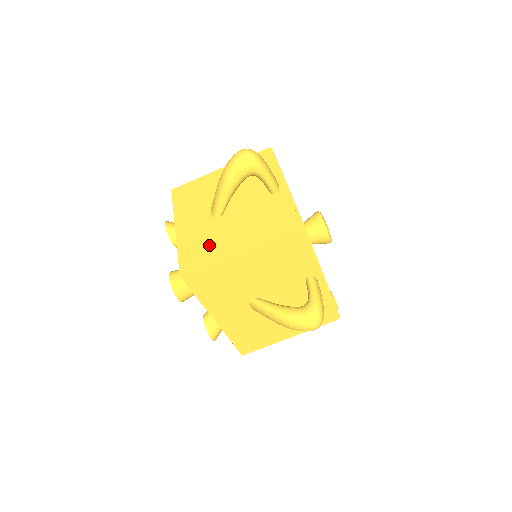
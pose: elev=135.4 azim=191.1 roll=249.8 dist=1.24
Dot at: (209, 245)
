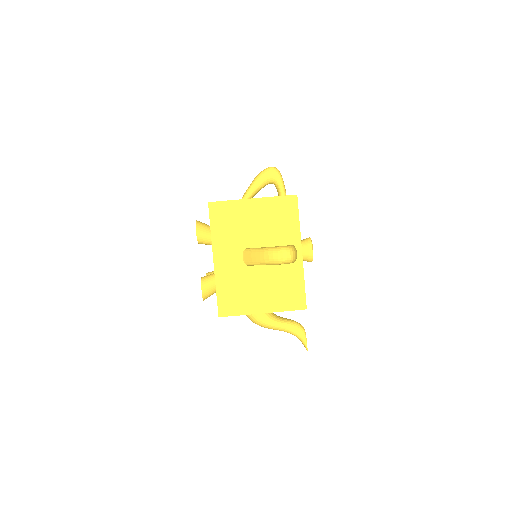
Dot at: occluded
